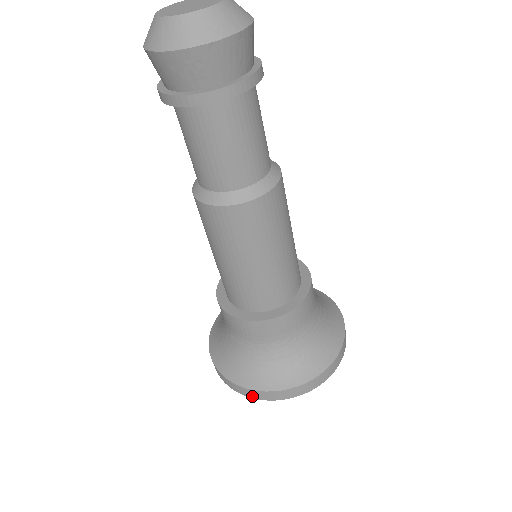
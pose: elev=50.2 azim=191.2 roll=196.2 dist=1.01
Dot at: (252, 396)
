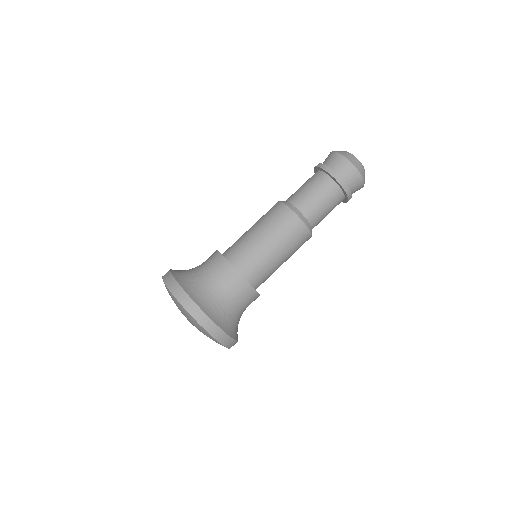
Dot at: (196, 317)
